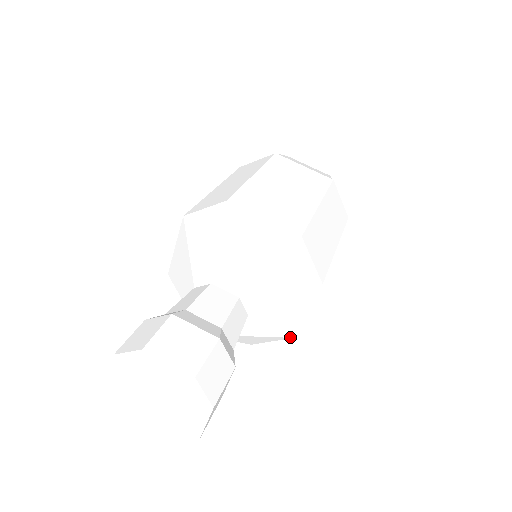
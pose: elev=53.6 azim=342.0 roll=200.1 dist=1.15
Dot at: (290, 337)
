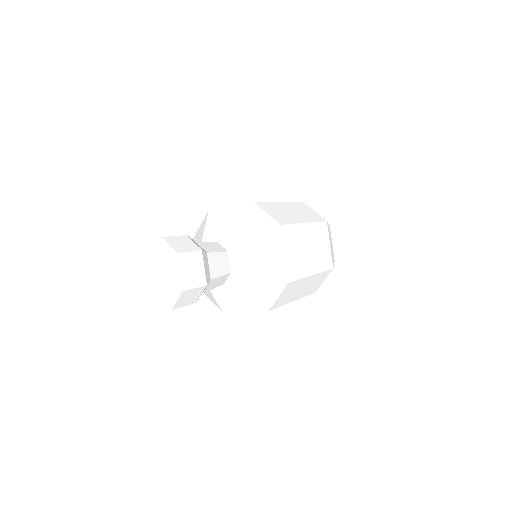
Dot at: (284, 282)
